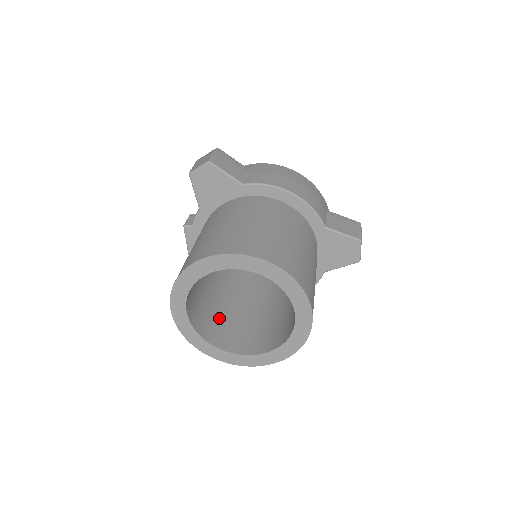
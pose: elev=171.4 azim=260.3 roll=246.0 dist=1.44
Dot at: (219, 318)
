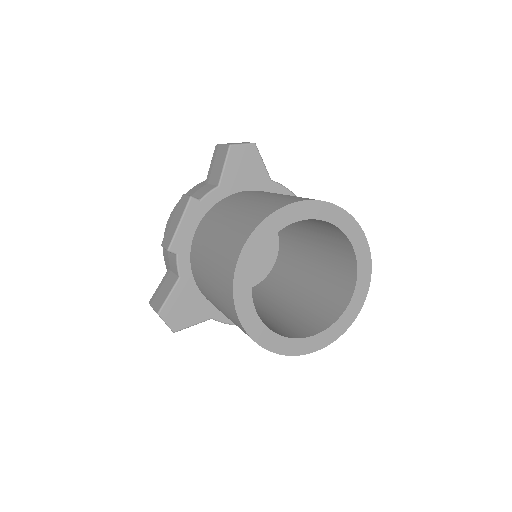
Dot at: occluded
